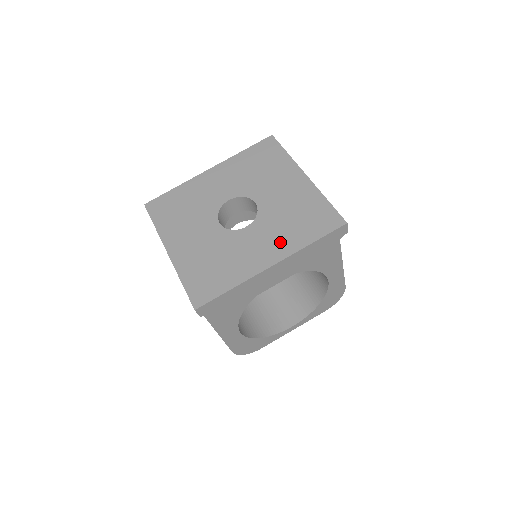
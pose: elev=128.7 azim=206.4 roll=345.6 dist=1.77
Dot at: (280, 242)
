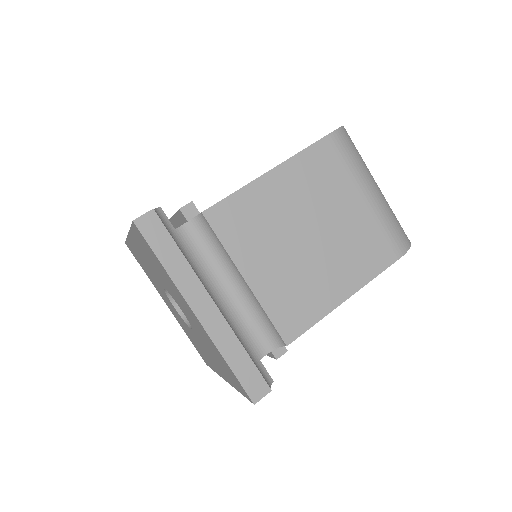
Dot at: (219, 368)
